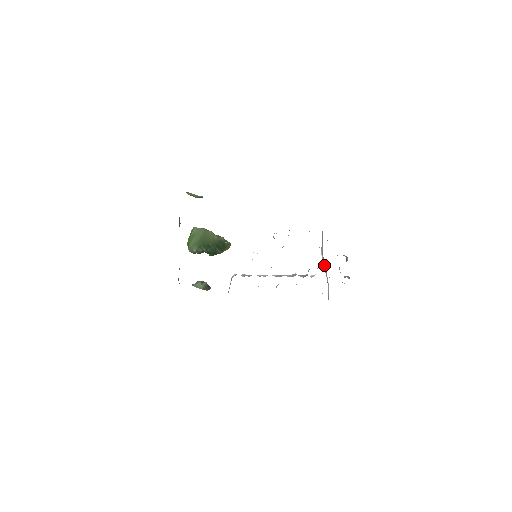
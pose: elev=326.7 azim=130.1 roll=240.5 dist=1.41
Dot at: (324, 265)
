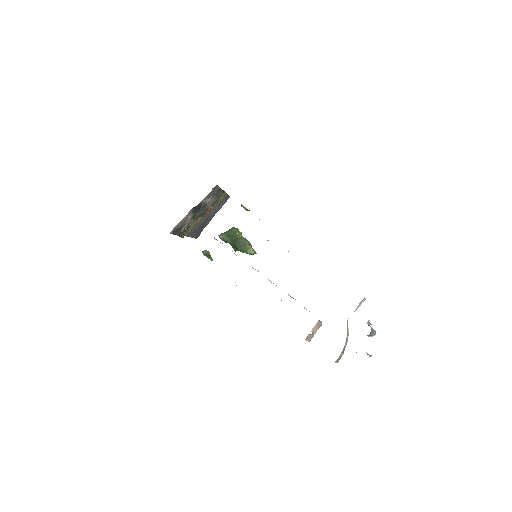
Dot at: occluded
